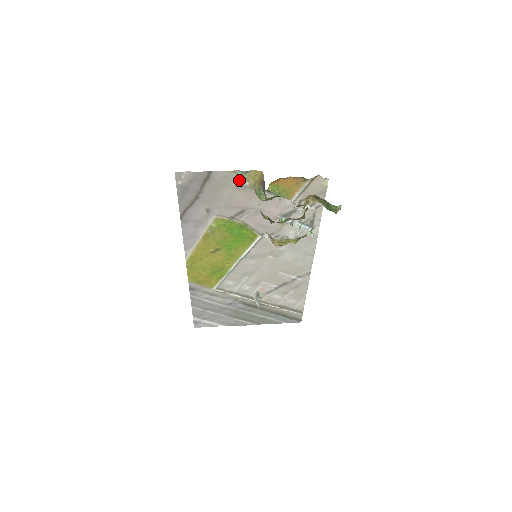
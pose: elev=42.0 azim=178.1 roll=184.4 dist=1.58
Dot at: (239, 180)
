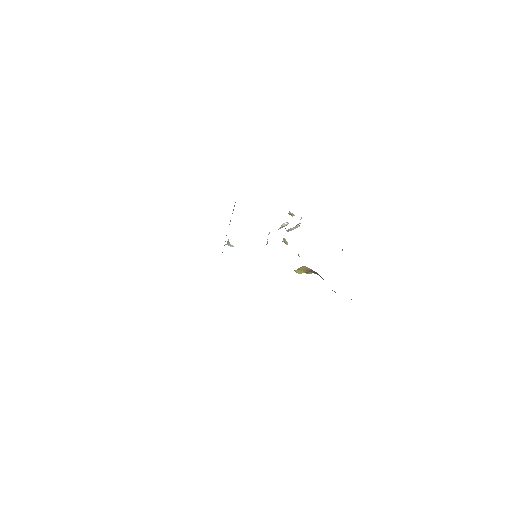
Dot at: occluded
